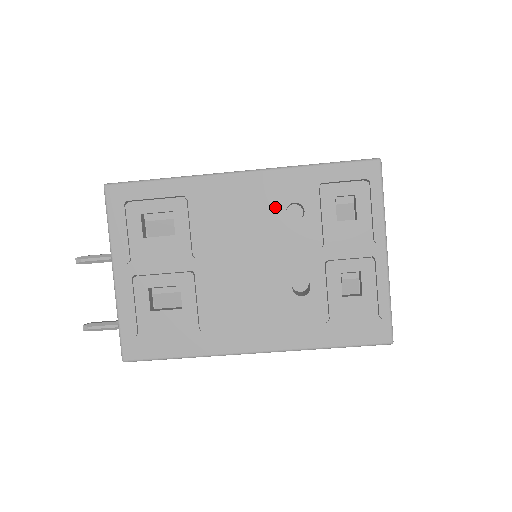
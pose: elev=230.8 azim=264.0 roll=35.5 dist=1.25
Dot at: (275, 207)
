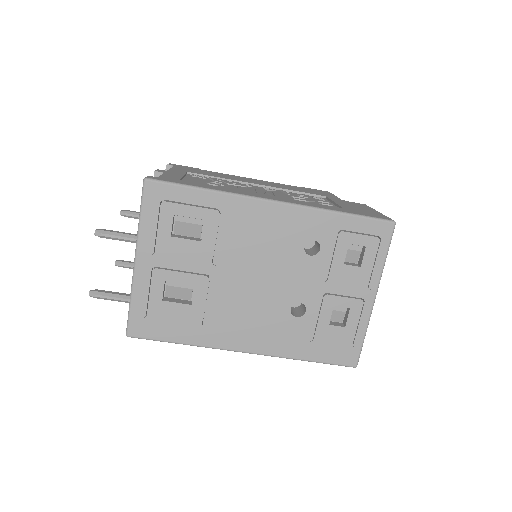
Dot at: (296, 239)
